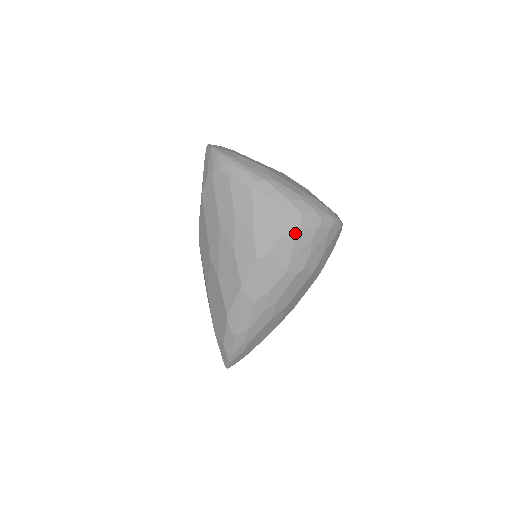
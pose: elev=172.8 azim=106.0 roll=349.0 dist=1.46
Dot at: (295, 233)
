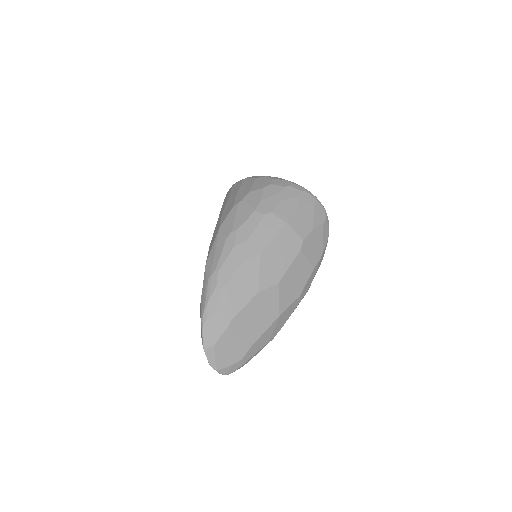
Dot at: (265, 187)
